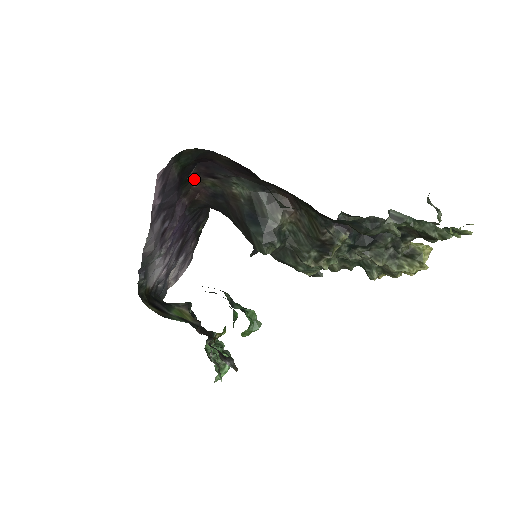
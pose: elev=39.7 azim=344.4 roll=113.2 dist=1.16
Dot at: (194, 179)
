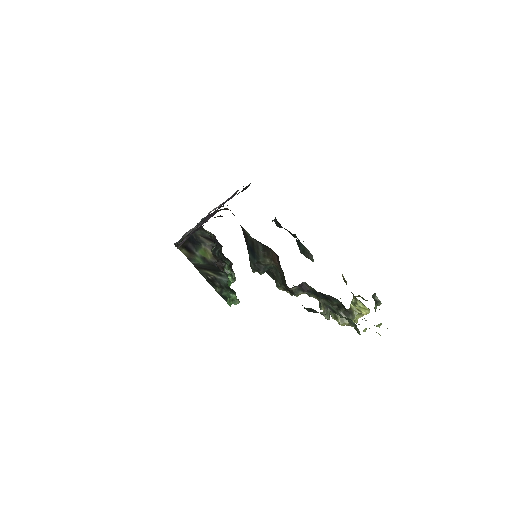
Dot at: occluded
